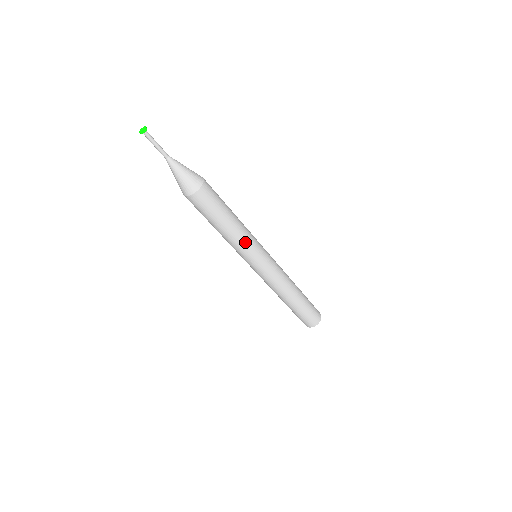
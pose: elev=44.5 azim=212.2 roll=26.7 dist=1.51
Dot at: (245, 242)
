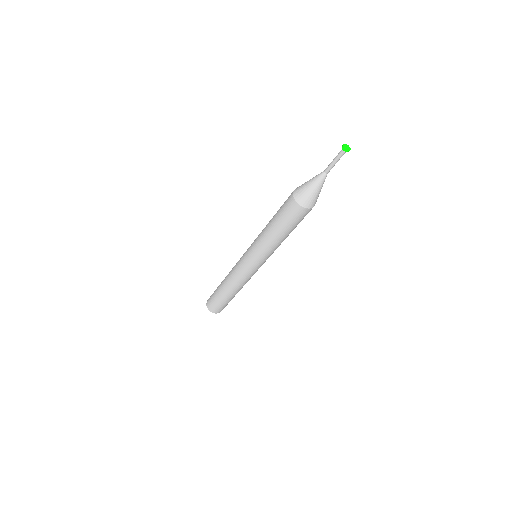
Dot at: occluded
